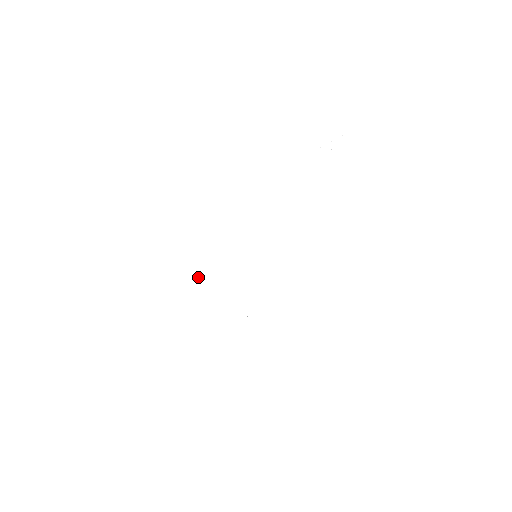
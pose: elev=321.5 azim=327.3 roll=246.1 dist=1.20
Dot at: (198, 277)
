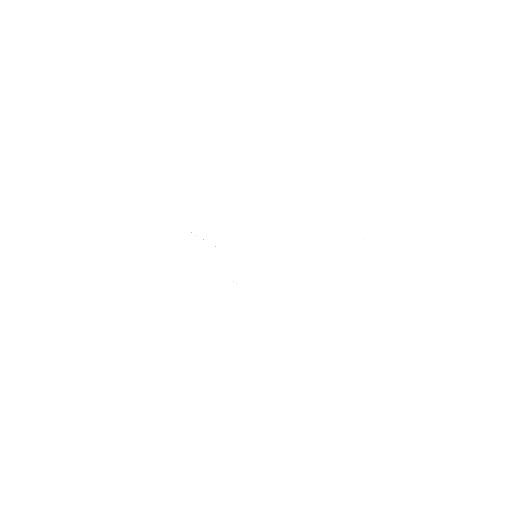
Dot at: occluded
